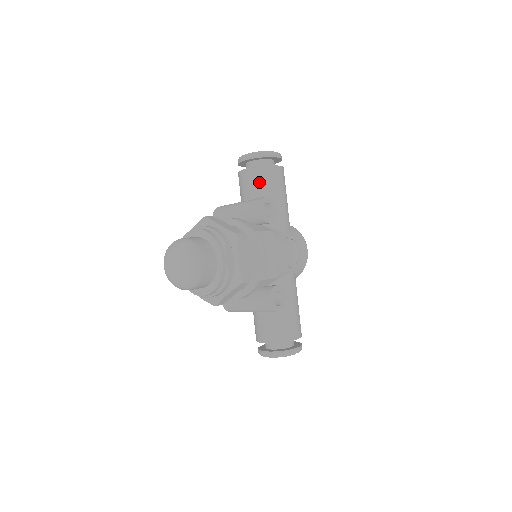
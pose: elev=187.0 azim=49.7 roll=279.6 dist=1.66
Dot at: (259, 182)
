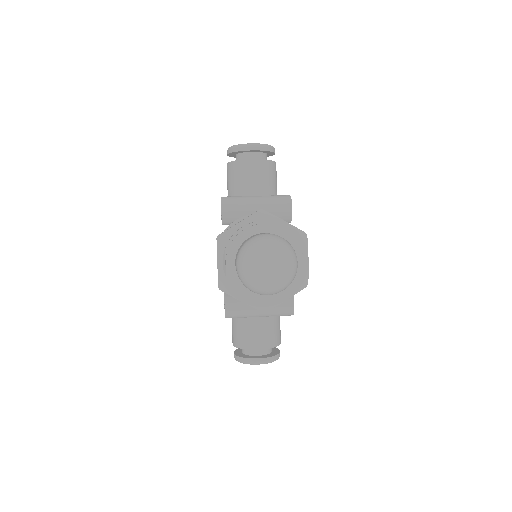
Dot at: (267, 177)
